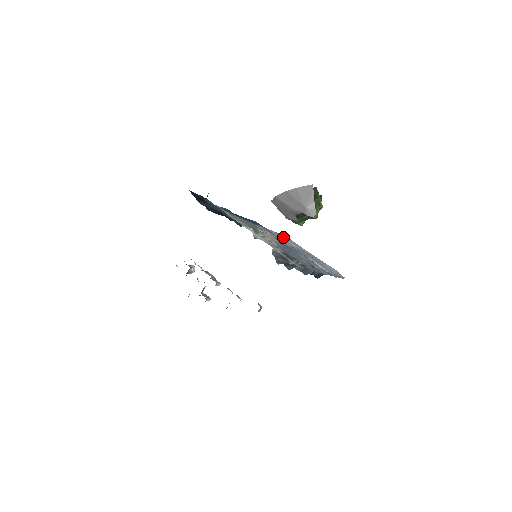
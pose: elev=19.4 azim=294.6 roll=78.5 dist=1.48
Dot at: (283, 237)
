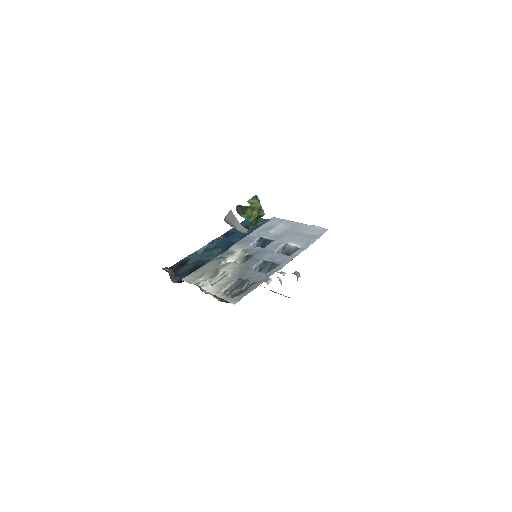
Dot at: (267, 226)
